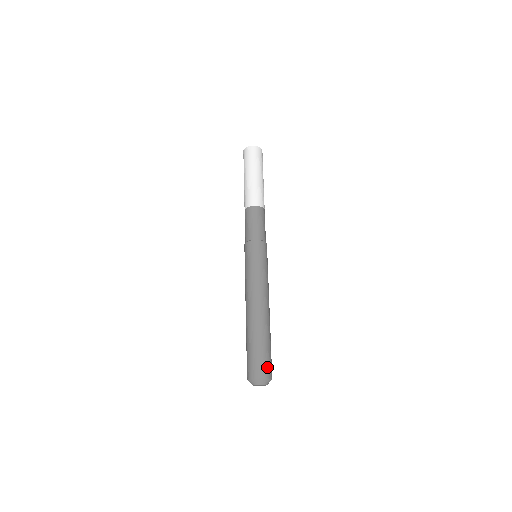
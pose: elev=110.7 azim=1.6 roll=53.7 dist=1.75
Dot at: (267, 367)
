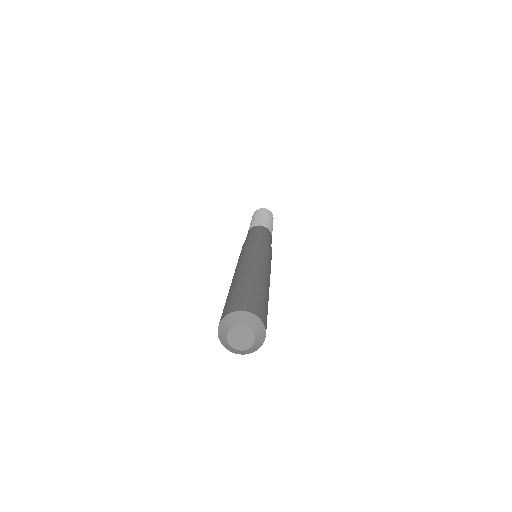
Dot at: (264, 315)
